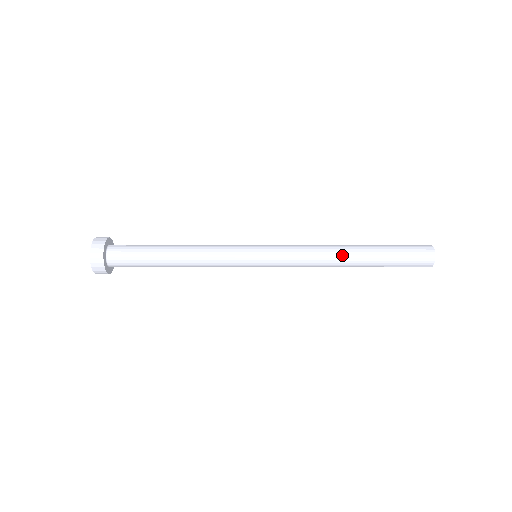
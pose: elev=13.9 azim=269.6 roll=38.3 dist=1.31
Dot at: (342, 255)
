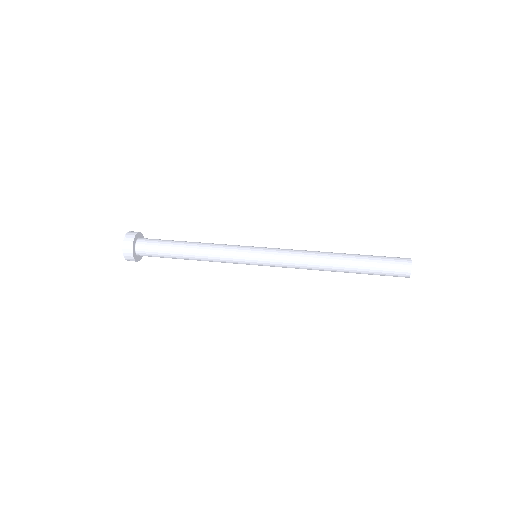
Dot at: occluded
